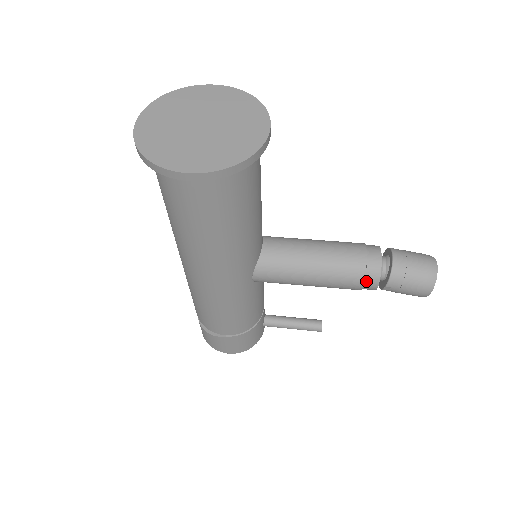
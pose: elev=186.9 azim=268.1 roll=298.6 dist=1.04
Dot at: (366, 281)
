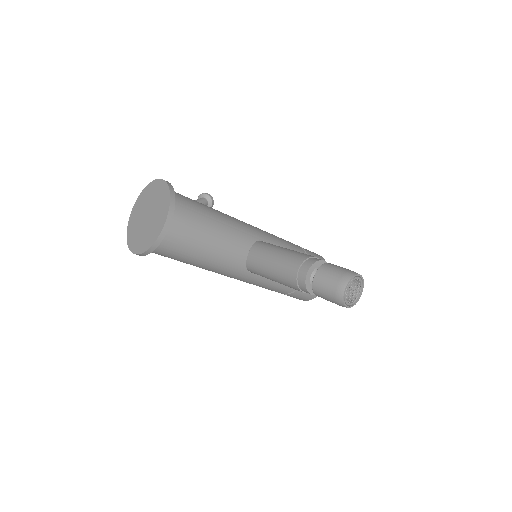
Dot at: (302, 290)
